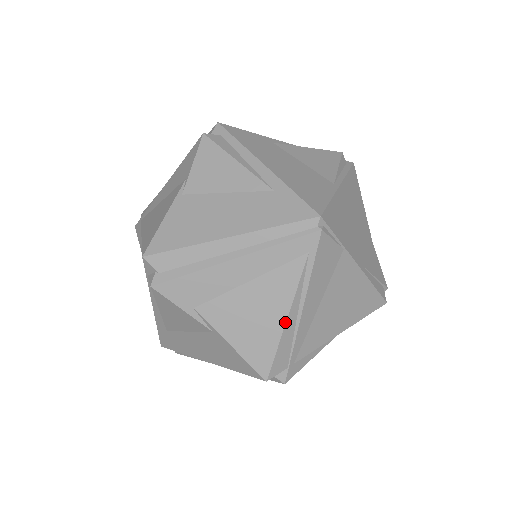
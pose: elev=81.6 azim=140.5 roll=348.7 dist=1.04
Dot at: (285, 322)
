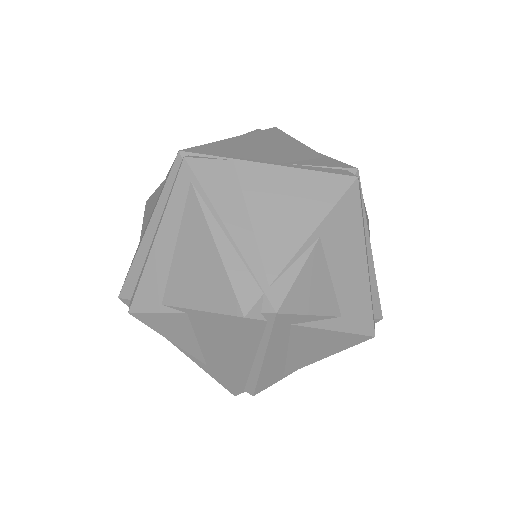
Dot at: (217, 249)
